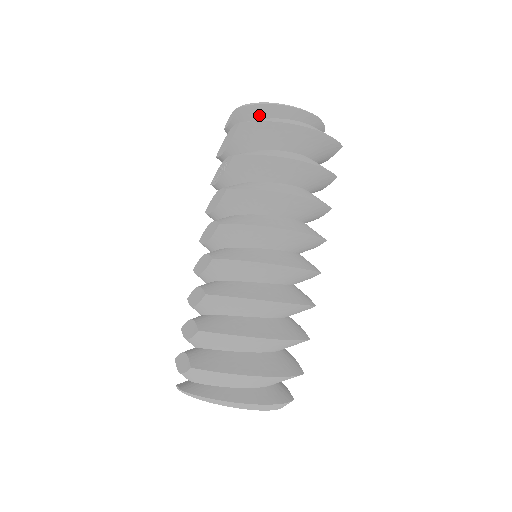
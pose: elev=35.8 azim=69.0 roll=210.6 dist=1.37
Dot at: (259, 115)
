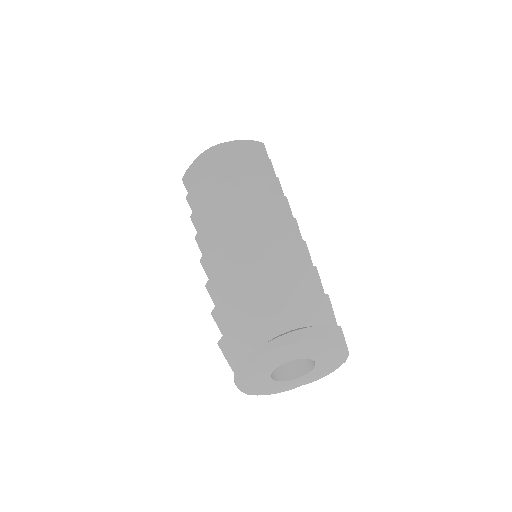
Dot at: occluded
